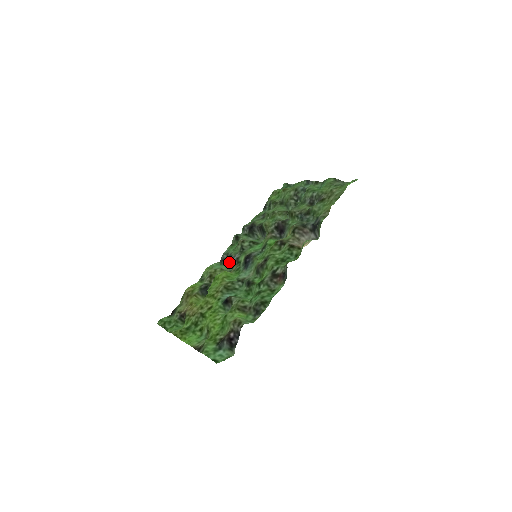
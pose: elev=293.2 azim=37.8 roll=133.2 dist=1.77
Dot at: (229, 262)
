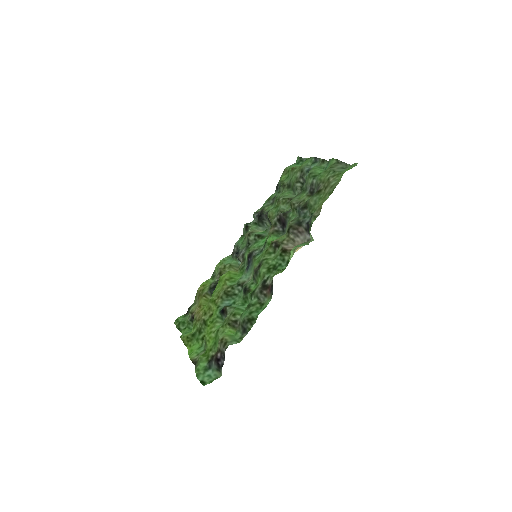
Dot at: (237, 257)
